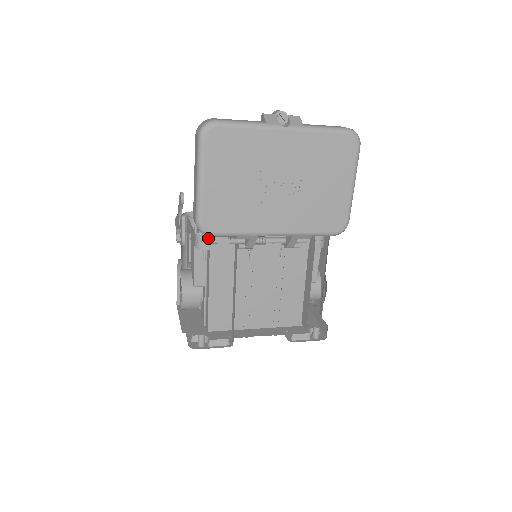
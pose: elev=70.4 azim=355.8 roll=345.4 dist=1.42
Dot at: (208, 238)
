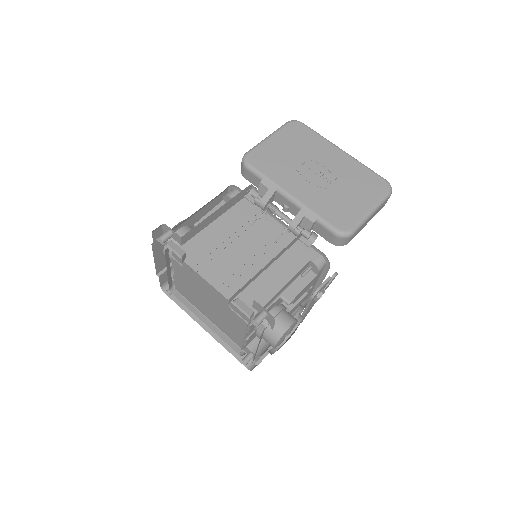
Dot at: occluded
